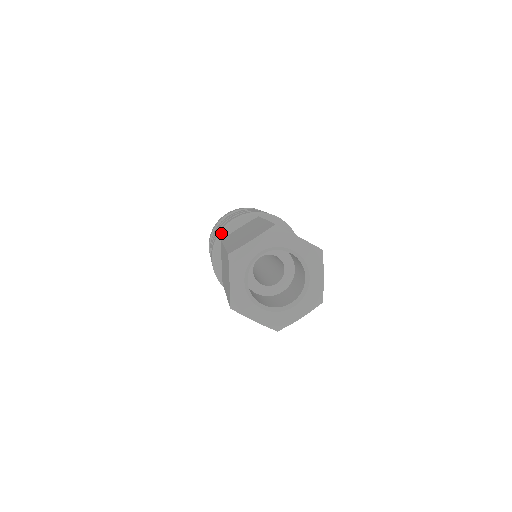
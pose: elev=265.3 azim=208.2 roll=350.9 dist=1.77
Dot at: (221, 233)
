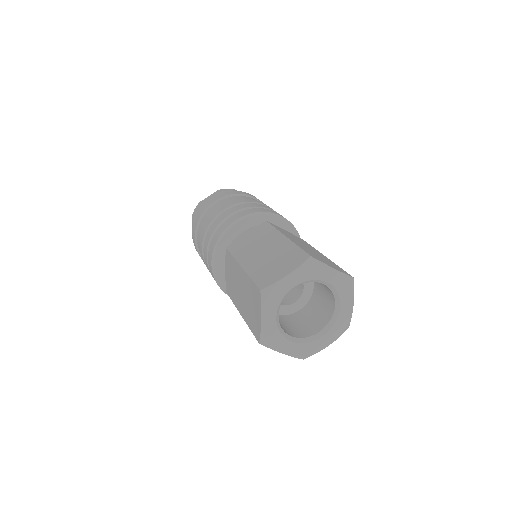
Dot at: (222, 236)
